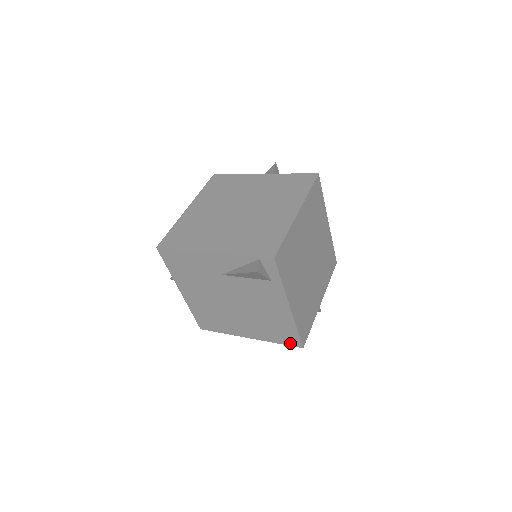
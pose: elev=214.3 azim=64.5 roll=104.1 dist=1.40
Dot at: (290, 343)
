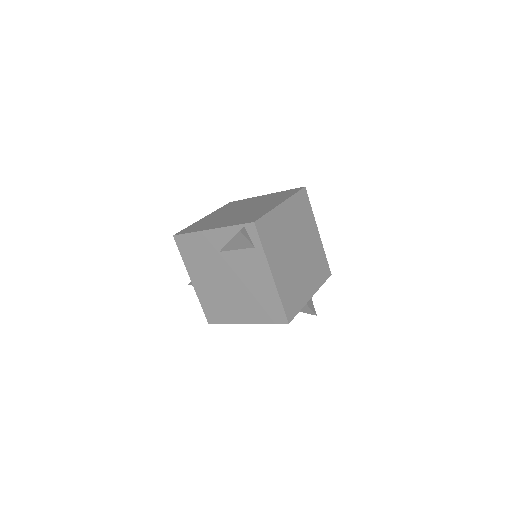
Dot at: (278, 320)
